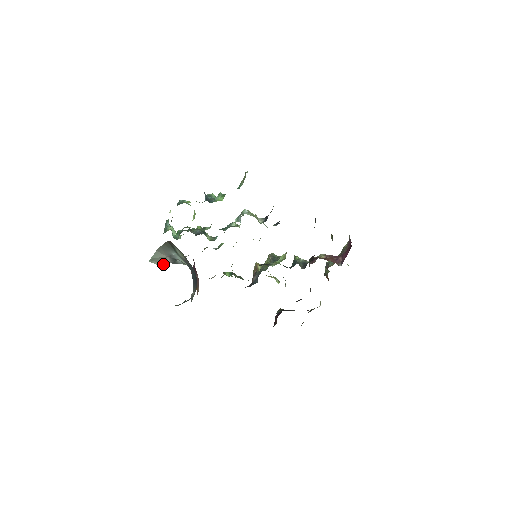
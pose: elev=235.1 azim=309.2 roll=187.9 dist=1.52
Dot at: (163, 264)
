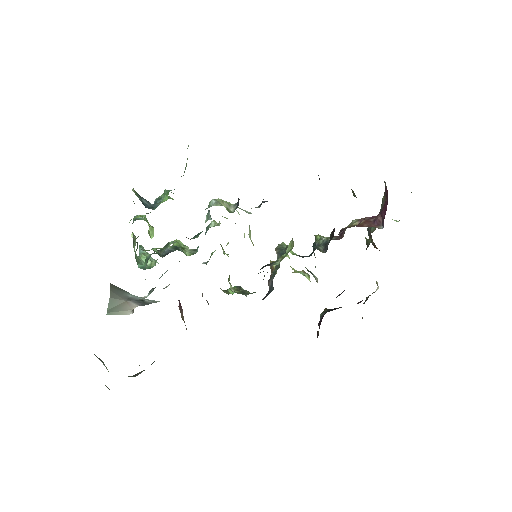
Dot at: (129, 311)
